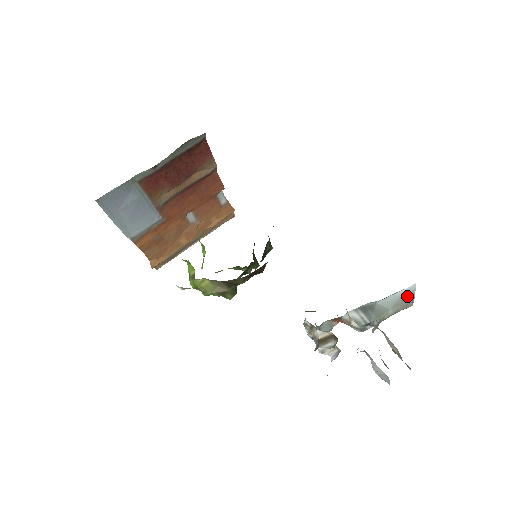
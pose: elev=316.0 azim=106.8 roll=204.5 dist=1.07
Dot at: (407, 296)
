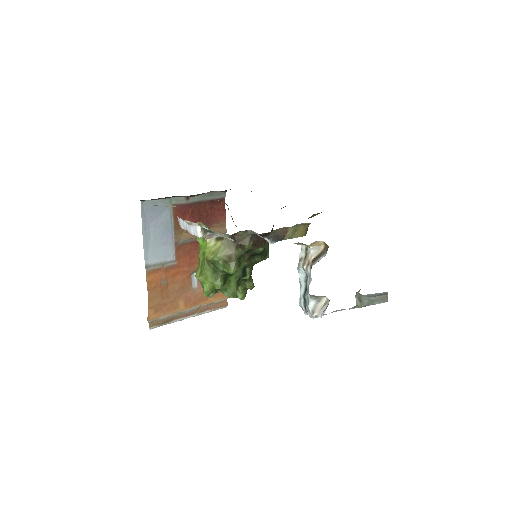
Dot at: (382, 294)
